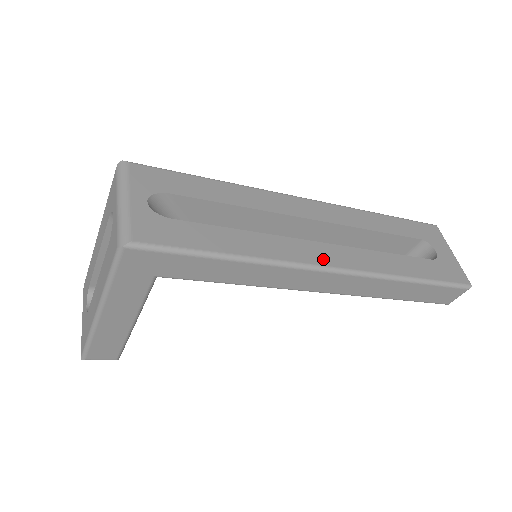
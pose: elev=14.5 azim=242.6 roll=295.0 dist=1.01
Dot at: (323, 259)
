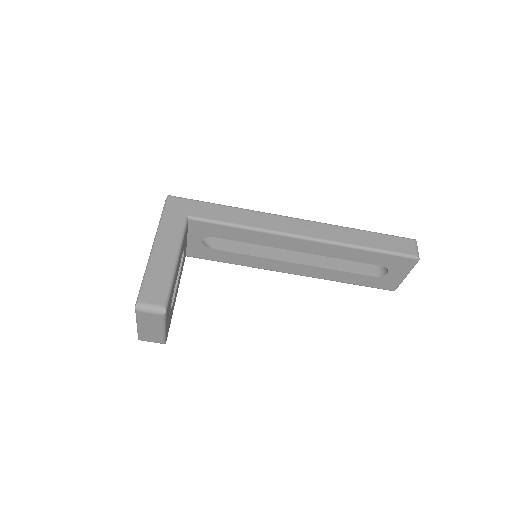
Dot at: occluded
